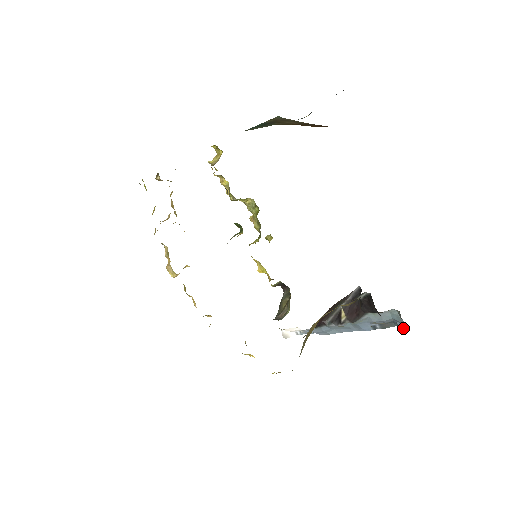
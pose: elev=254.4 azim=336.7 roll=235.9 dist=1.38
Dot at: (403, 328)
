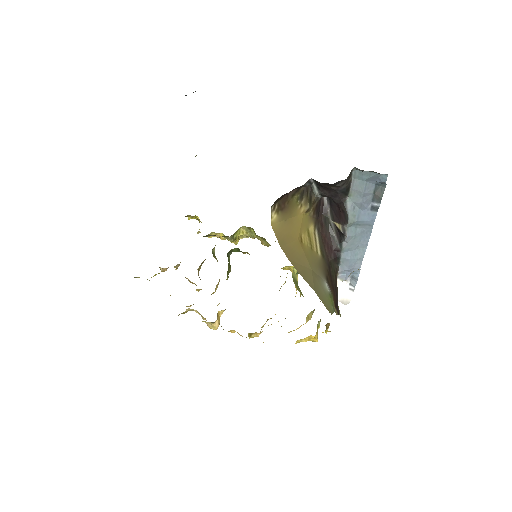
Dot at: (385, 179)
